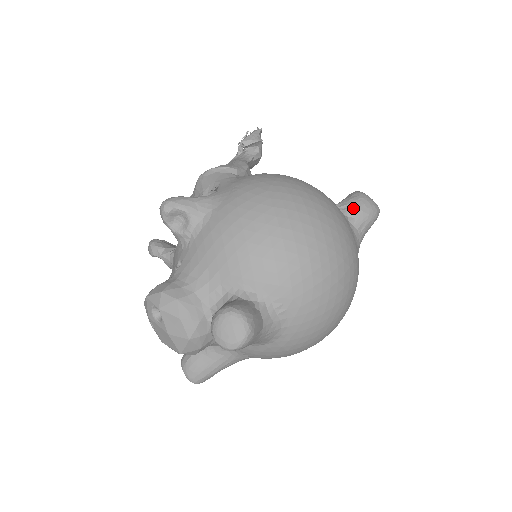
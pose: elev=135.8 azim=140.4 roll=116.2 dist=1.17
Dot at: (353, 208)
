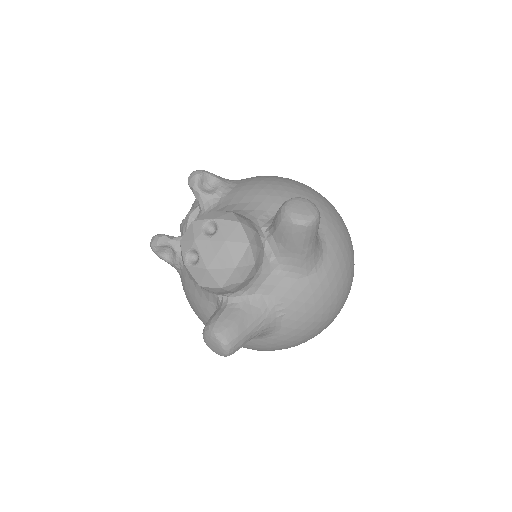
Dot at: occluded
